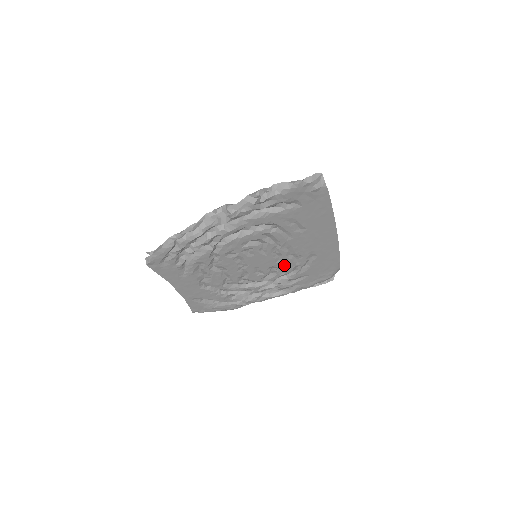
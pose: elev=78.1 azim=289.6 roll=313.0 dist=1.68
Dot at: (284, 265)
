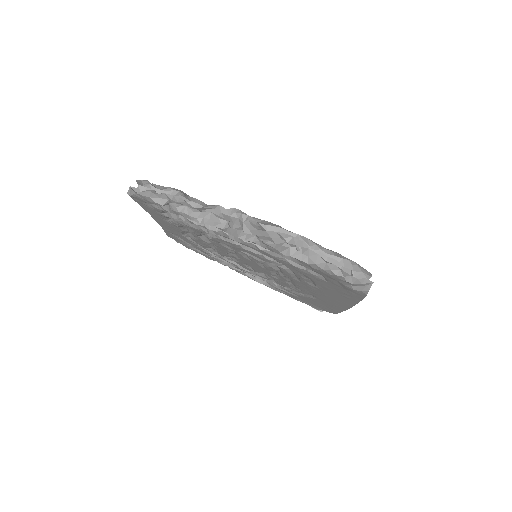
Dot at: occluded
